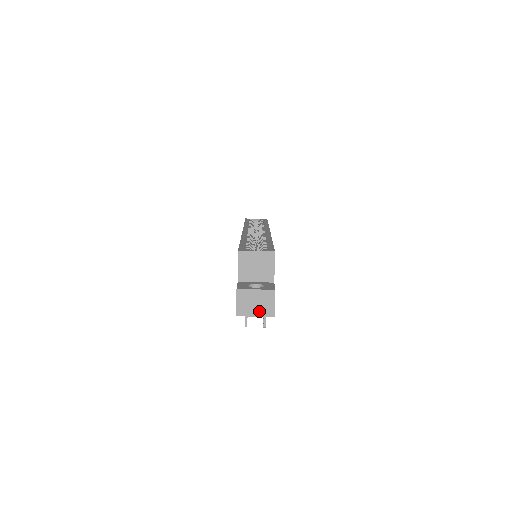
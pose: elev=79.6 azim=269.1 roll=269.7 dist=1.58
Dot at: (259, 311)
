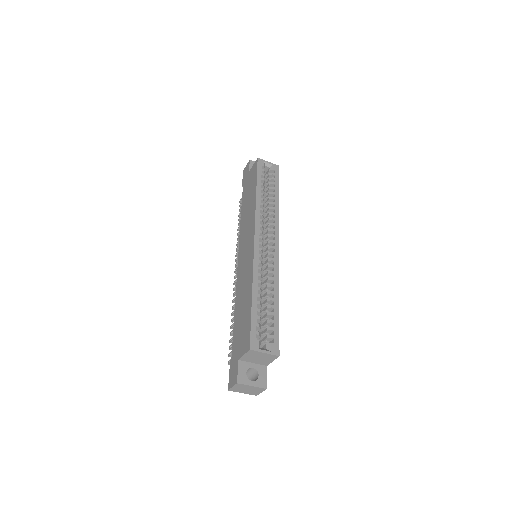
Dot at: (247, 392)
